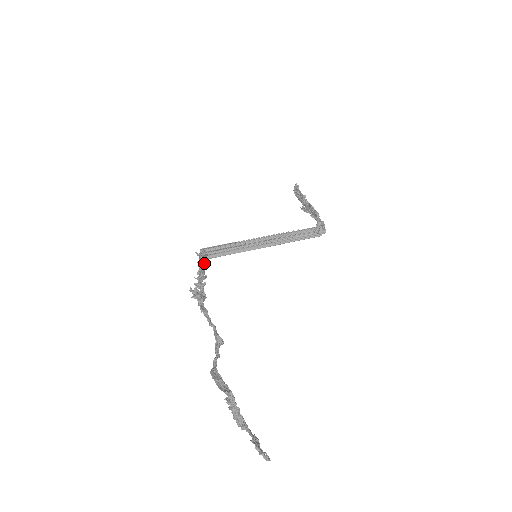
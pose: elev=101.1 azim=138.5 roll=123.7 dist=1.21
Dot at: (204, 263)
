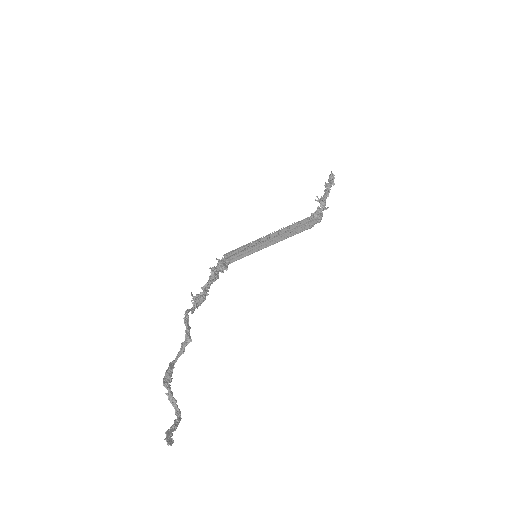
Dot at: (221, 268)
